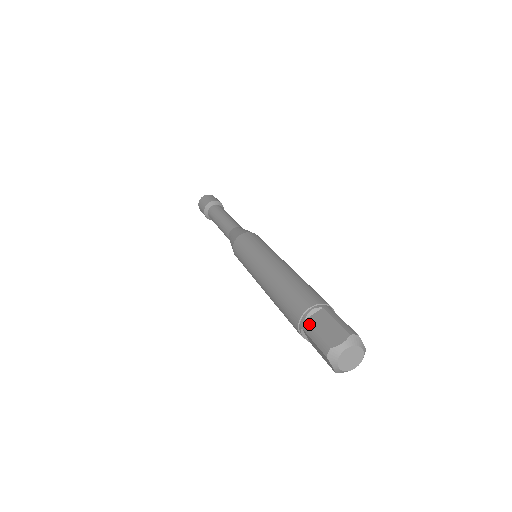
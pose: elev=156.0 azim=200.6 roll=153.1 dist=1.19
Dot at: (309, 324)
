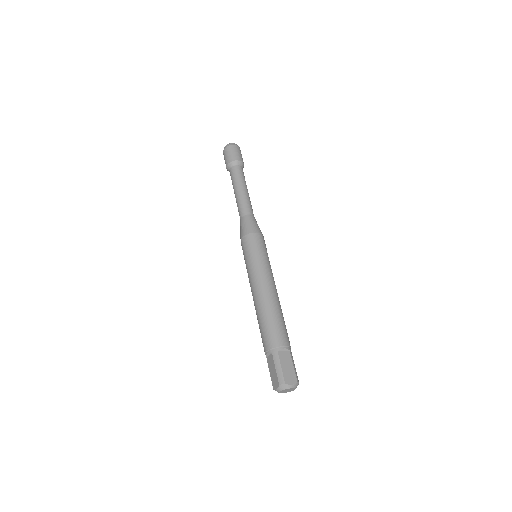
Dot at: occluded
